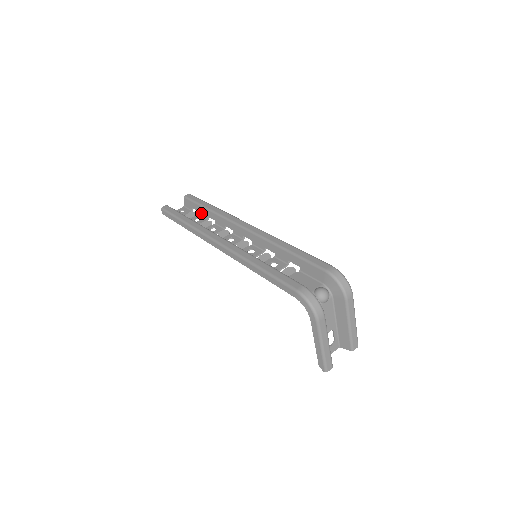
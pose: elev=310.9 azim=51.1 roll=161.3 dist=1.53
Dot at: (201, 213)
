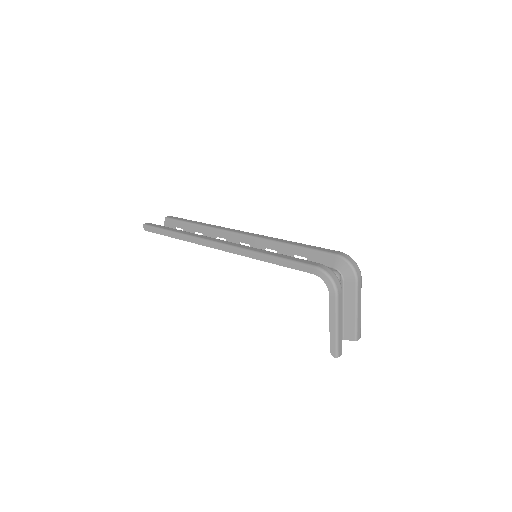
Dot at: (186, 230)
